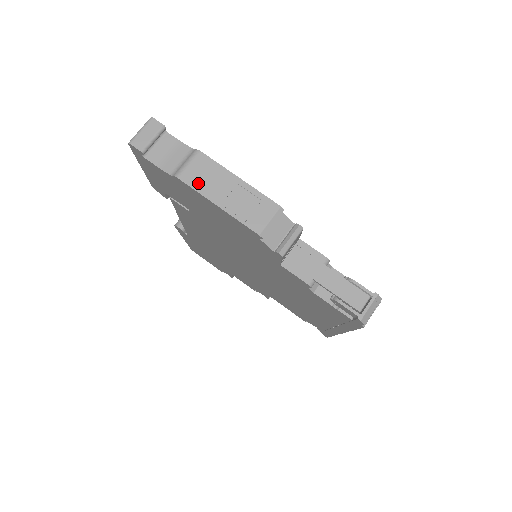
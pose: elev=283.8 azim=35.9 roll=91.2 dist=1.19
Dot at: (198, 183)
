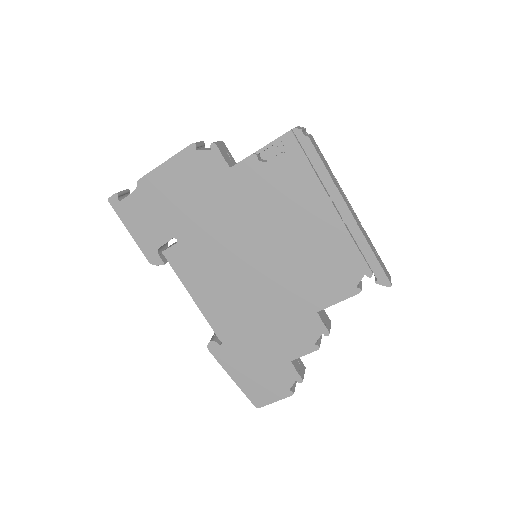
Dot at: (151, 172)
